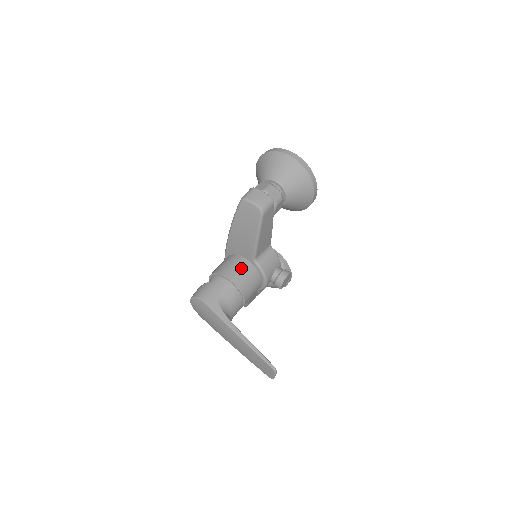
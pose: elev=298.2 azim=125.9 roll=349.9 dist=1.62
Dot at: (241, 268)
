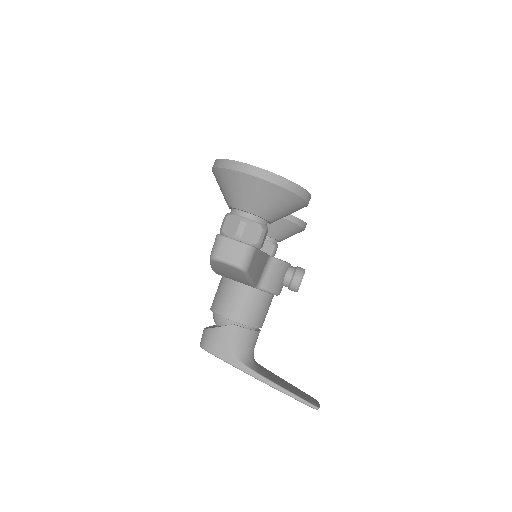
Dot at: (243, 301)
